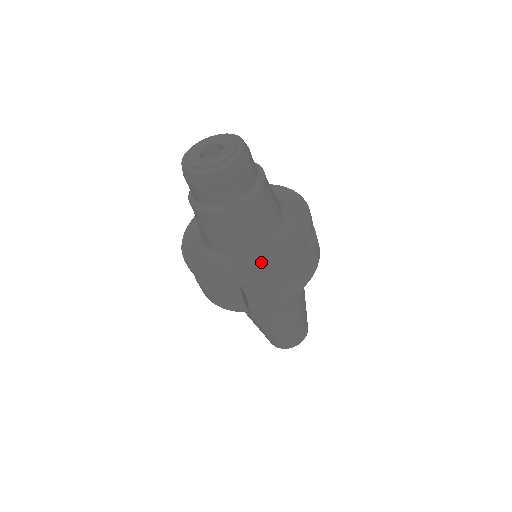
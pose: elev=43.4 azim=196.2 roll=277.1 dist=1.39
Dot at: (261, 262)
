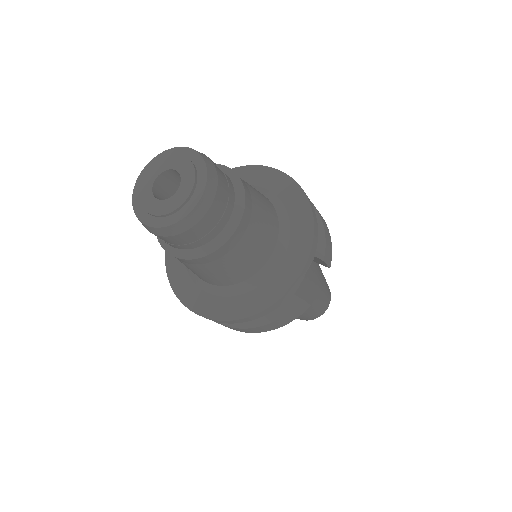
Dot at: (293, 249)
